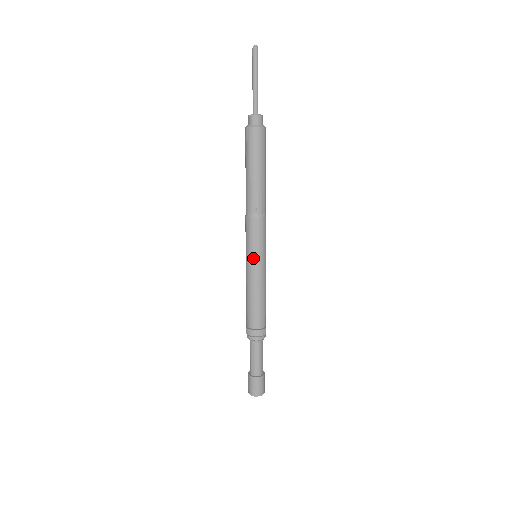
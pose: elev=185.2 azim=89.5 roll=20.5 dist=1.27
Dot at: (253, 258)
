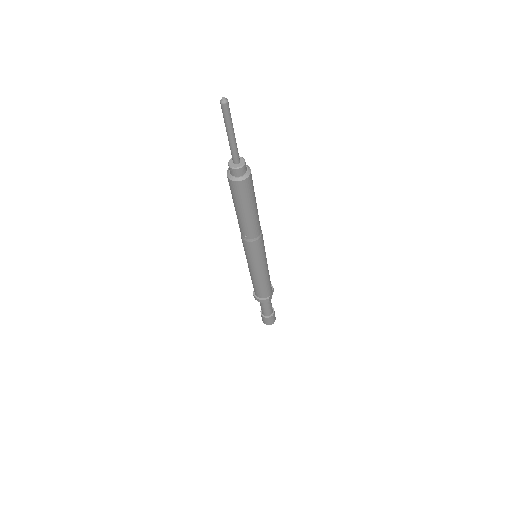
Dot at: (249, 263)
